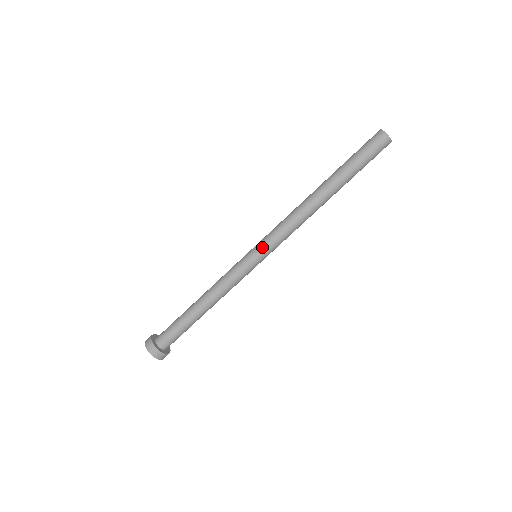
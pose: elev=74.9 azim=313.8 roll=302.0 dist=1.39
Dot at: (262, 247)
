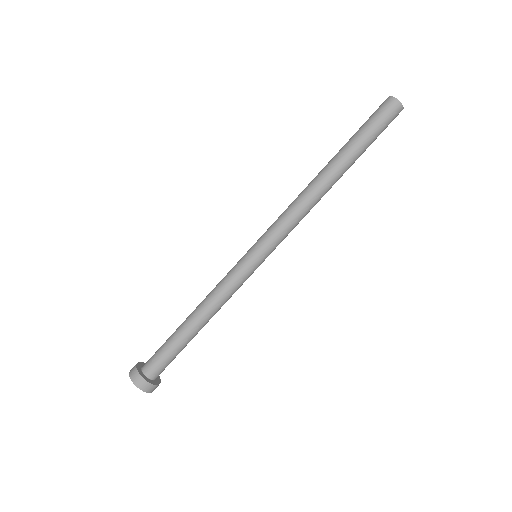
Dot at: (263, 244)
